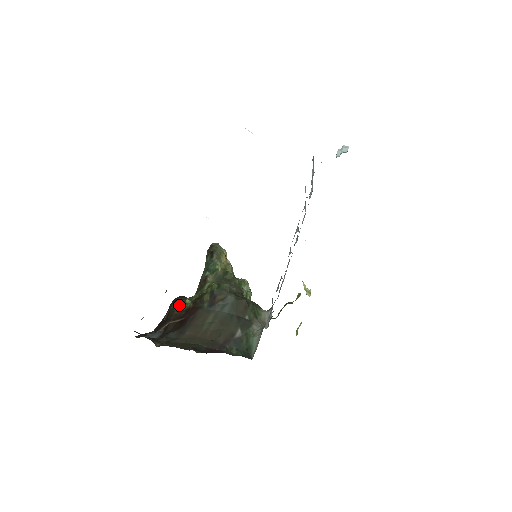
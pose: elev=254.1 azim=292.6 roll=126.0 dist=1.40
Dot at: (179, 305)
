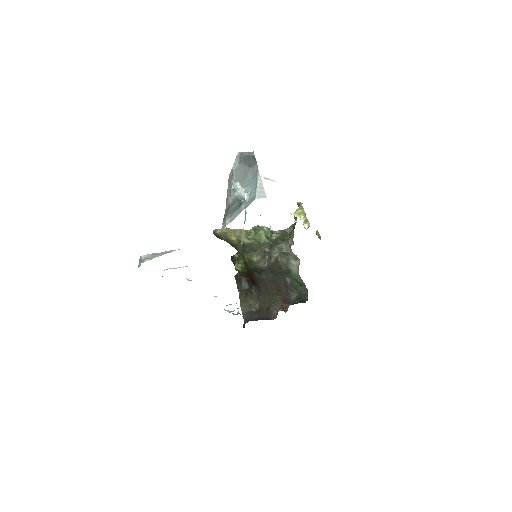
Dot at: (239, 268)
